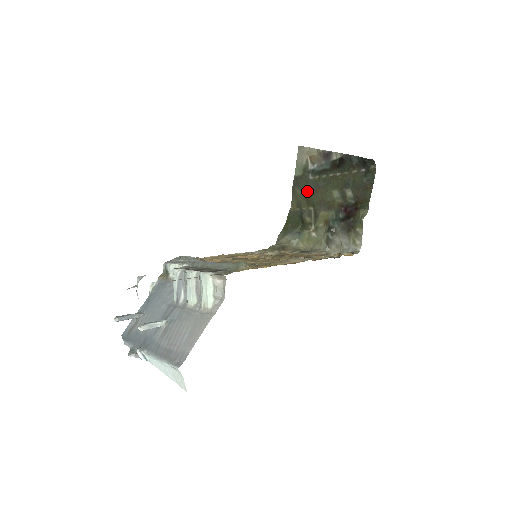
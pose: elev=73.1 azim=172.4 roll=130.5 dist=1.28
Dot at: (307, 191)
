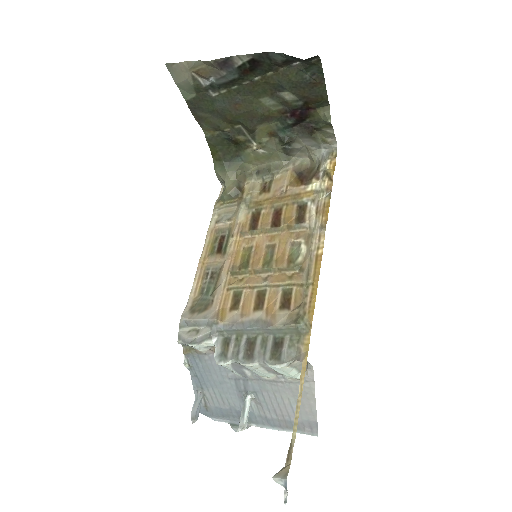
Dot at: (219, 112)
